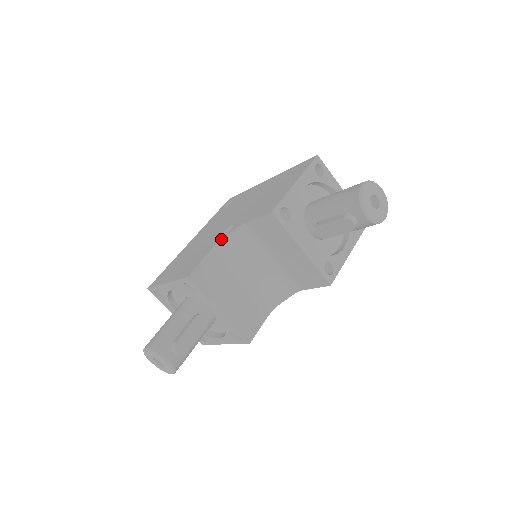
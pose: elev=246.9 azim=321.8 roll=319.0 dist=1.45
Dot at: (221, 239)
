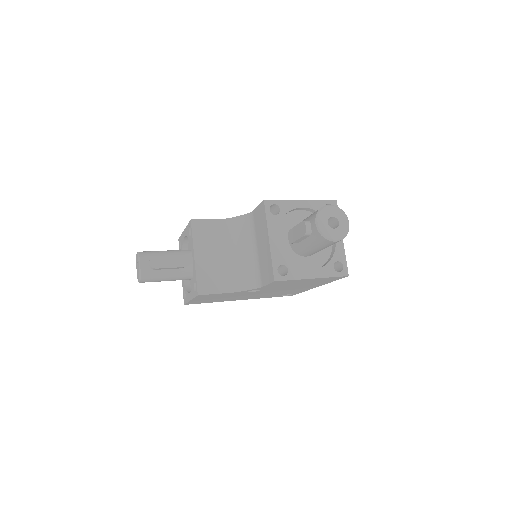
Dot at: (233, 217)
